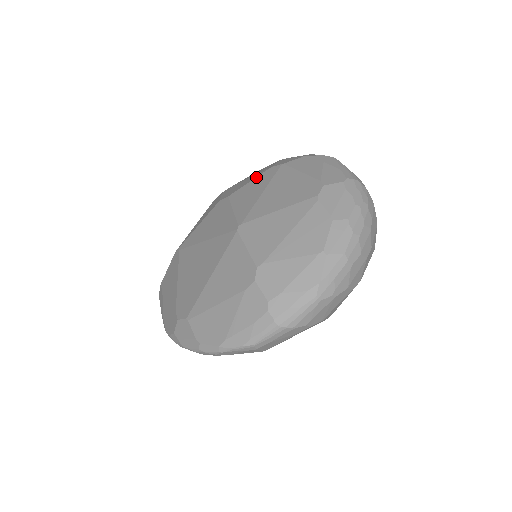
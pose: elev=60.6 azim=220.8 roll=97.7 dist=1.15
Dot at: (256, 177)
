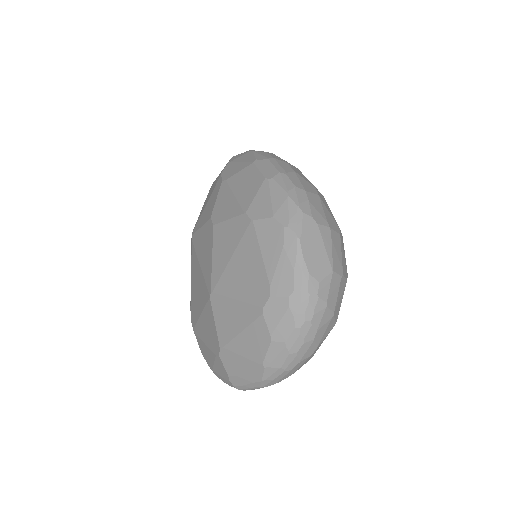
Dot at: (233, 218)
